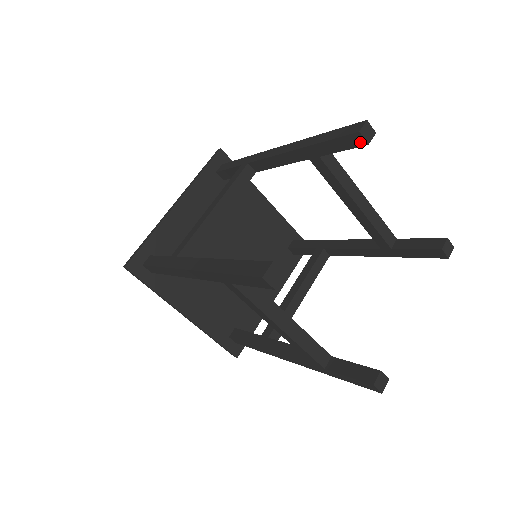
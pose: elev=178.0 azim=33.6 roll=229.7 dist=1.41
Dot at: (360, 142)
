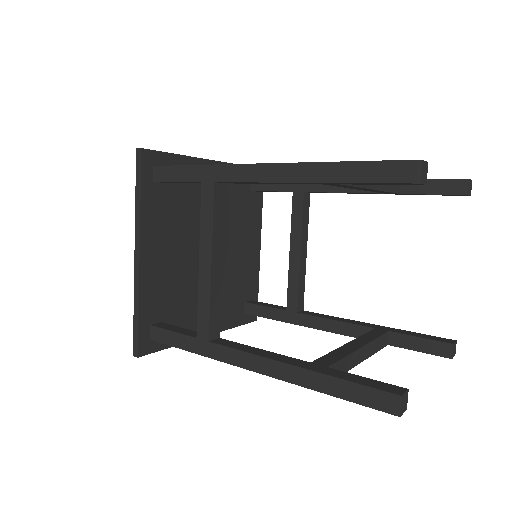
Dot at: (414, 184)
